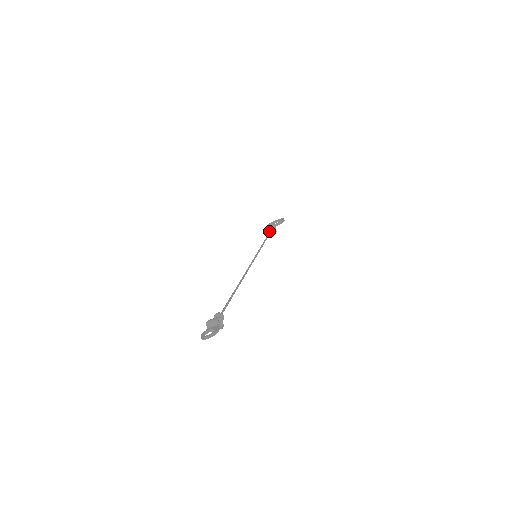
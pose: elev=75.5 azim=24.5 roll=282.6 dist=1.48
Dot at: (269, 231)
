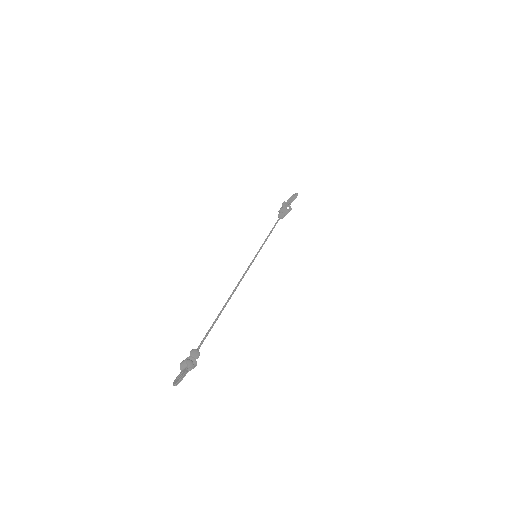
Dot at: (279, 215)
